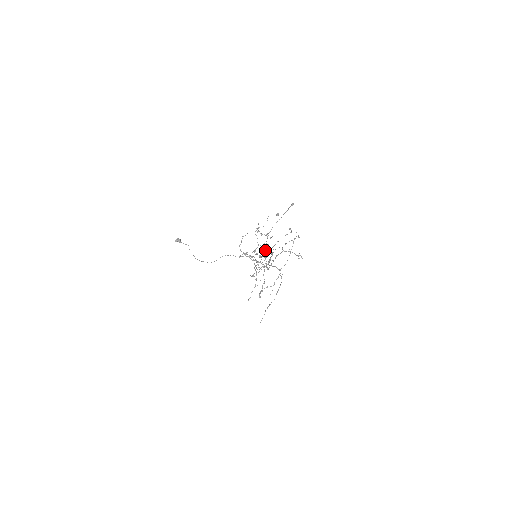
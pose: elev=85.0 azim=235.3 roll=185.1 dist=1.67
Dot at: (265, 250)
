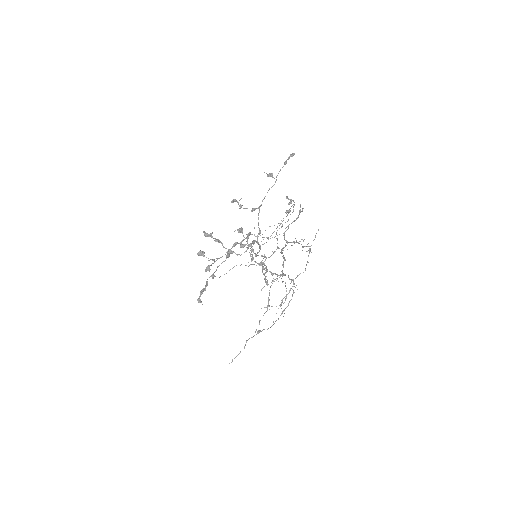
Dot at: (241, 231)
